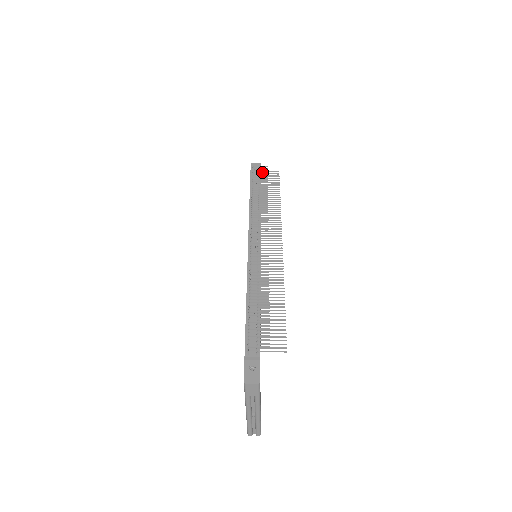
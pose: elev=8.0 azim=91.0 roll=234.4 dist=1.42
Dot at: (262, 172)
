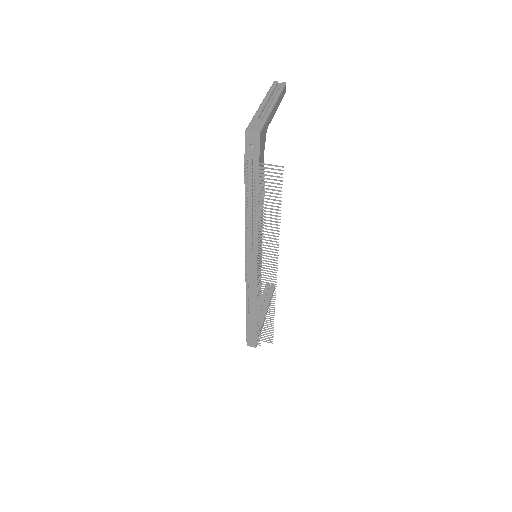
Dot at: occluded
